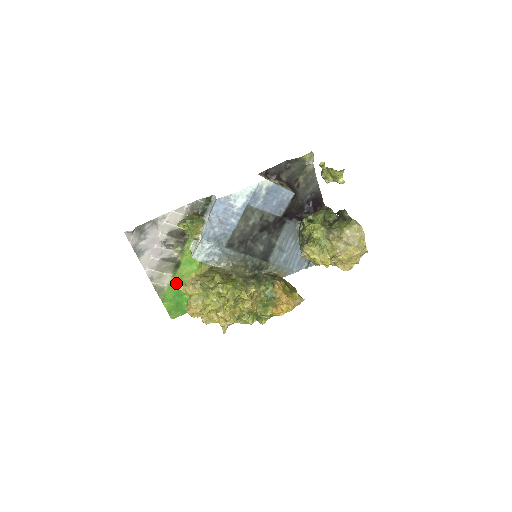
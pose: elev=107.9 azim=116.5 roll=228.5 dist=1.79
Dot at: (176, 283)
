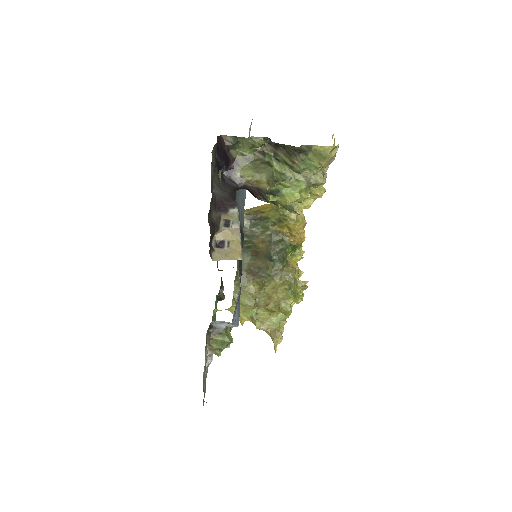
Dot at: occluded
